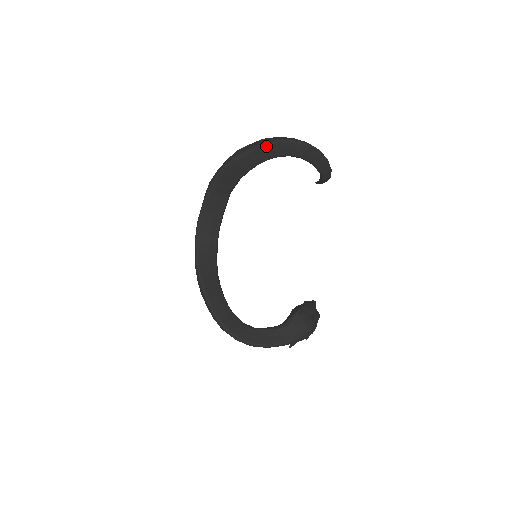
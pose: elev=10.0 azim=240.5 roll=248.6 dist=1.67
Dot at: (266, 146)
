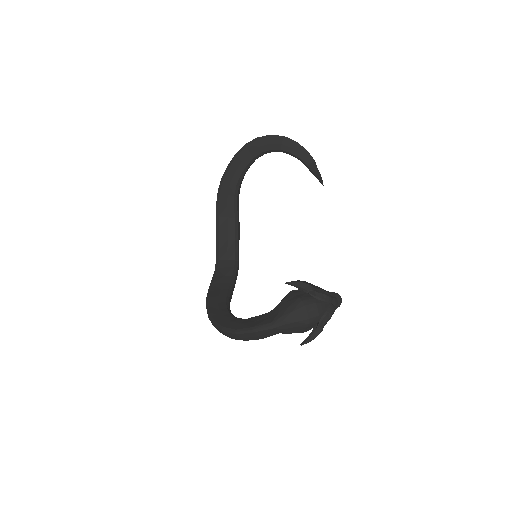
Dot at: (239, 154)
